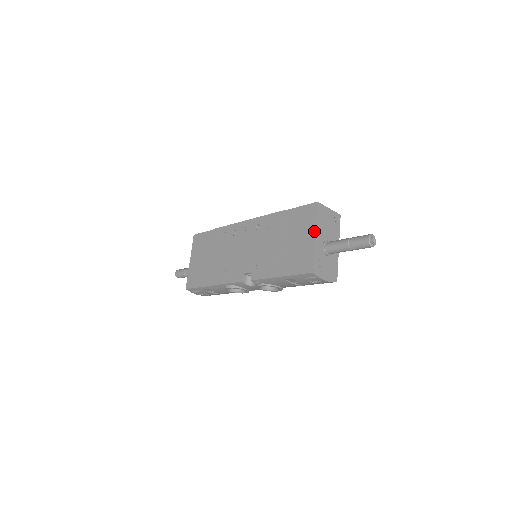
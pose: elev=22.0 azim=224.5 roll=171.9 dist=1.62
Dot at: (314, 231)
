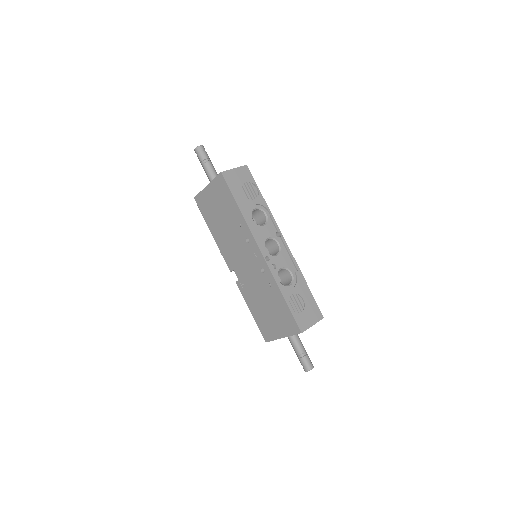
Dot at: (284, 336)
